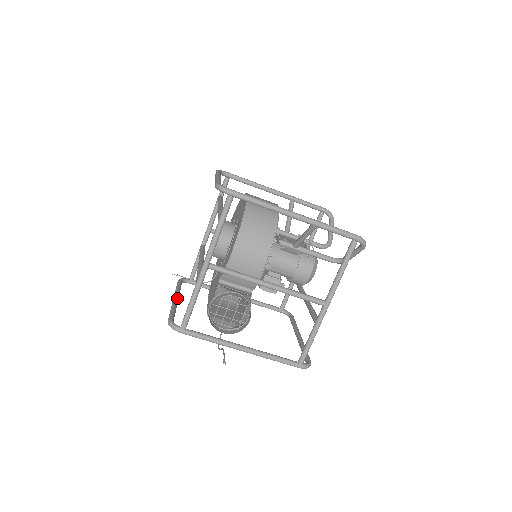
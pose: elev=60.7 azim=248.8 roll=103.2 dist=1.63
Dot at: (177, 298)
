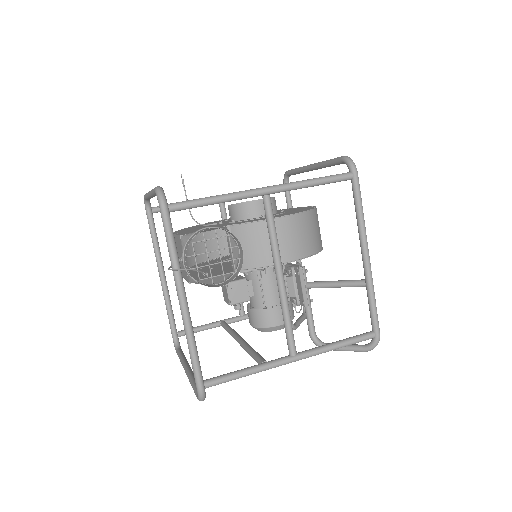
Dot at: occluded
